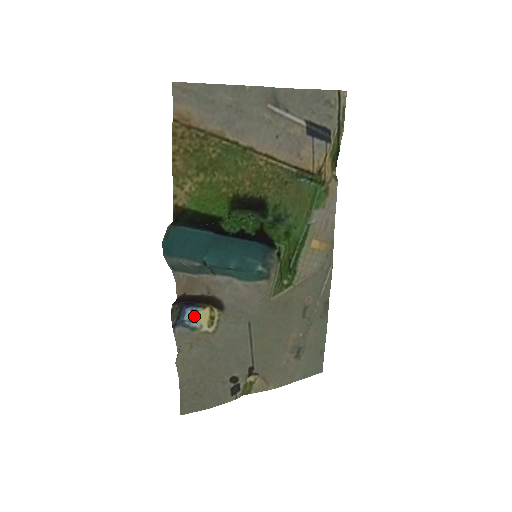
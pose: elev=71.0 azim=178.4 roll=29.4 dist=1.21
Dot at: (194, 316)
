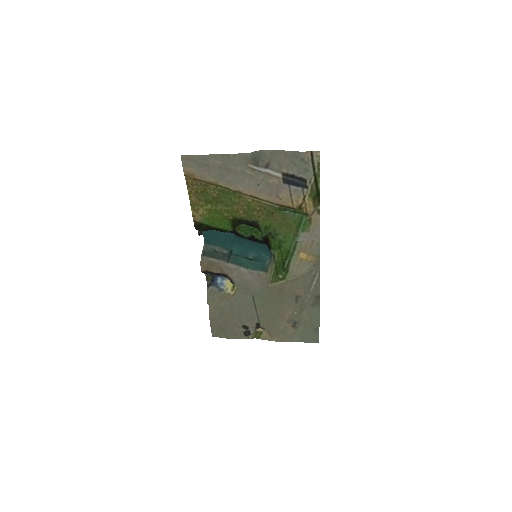
Dot at: (224, 282)
